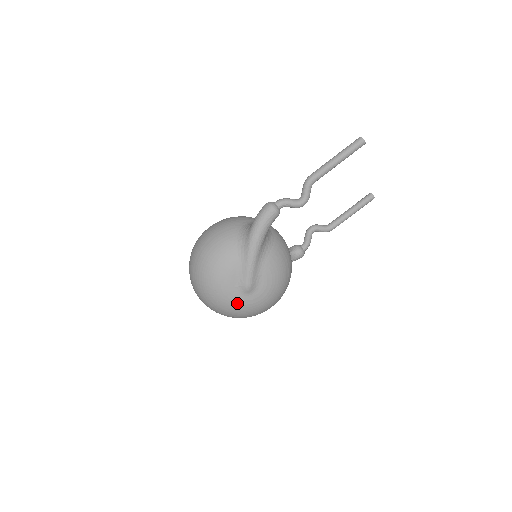
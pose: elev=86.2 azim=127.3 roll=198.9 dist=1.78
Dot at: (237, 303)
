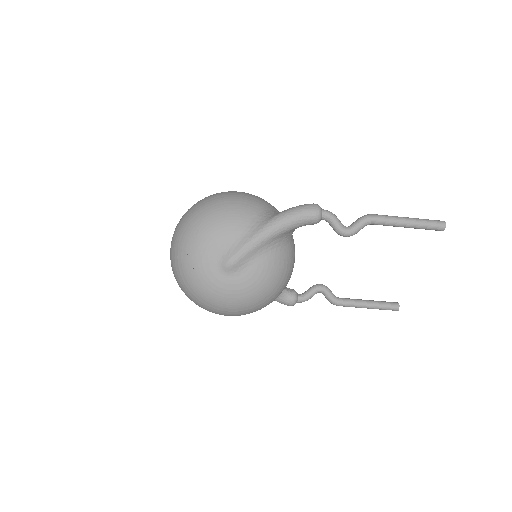
Dot at: (205, 272)
